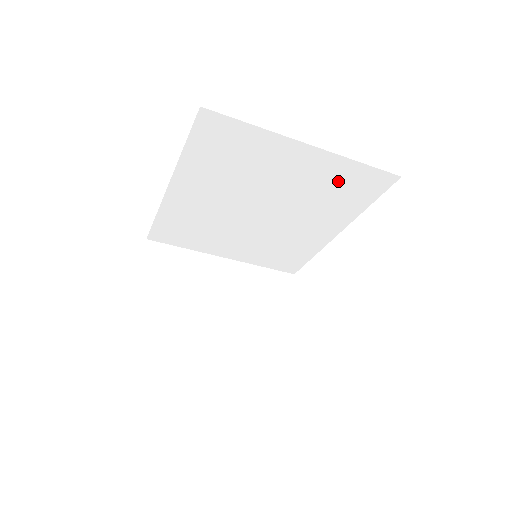
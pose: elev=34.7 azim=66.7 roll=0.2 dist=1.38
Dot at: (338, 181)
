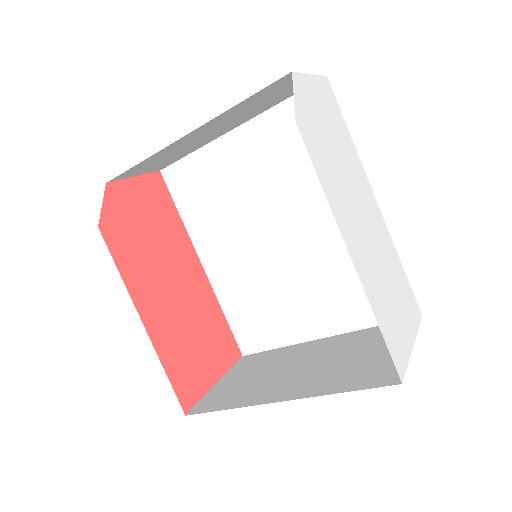
Dot at: (290, 138)
